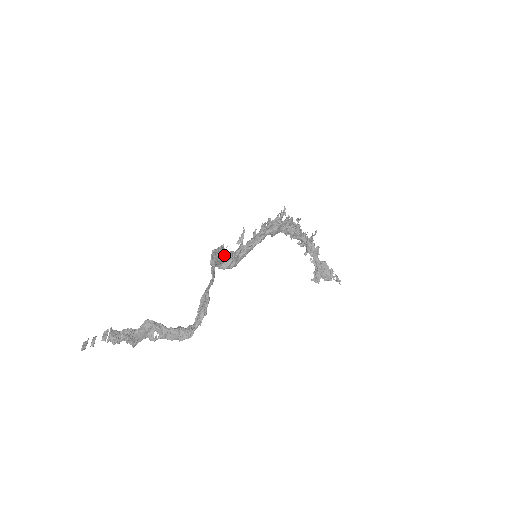
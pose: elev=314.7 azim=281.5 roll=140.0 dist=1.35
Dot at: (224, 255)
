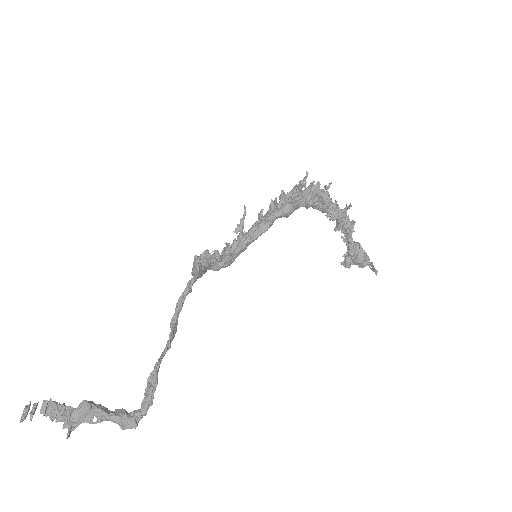
Dot at: (210, 262)
